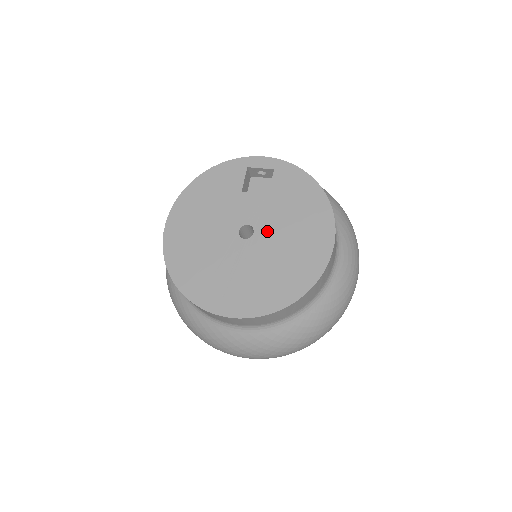
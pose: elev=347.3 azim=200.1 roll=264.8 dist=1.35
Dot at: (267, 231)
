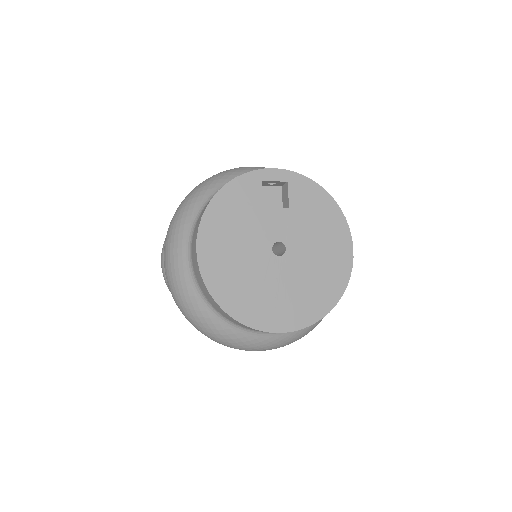
Dot at: (297, 245)
